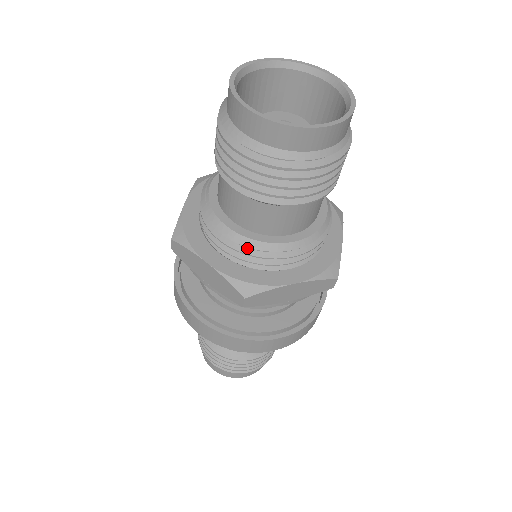
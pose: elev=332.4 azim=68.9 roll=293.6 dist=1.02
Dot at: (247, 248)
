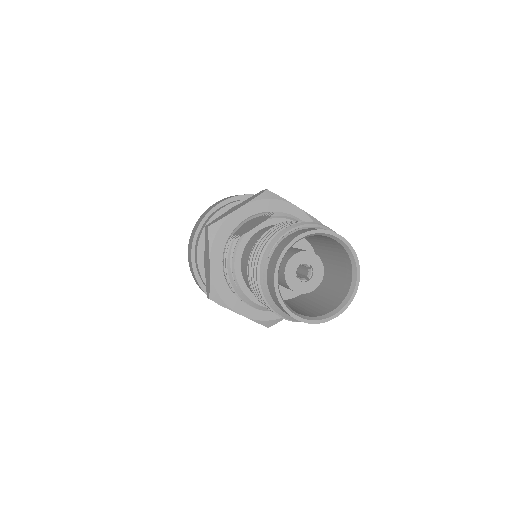
Dot at: occluded
